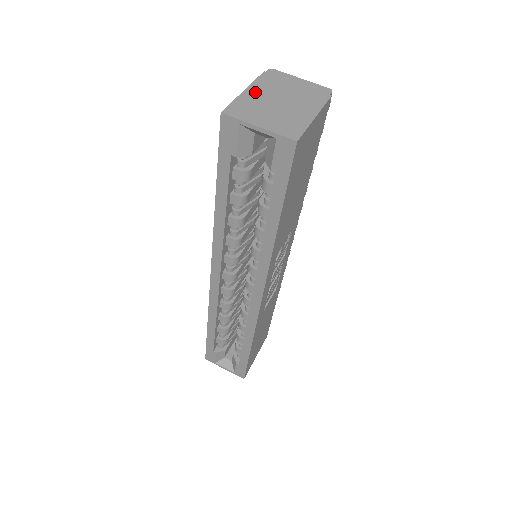
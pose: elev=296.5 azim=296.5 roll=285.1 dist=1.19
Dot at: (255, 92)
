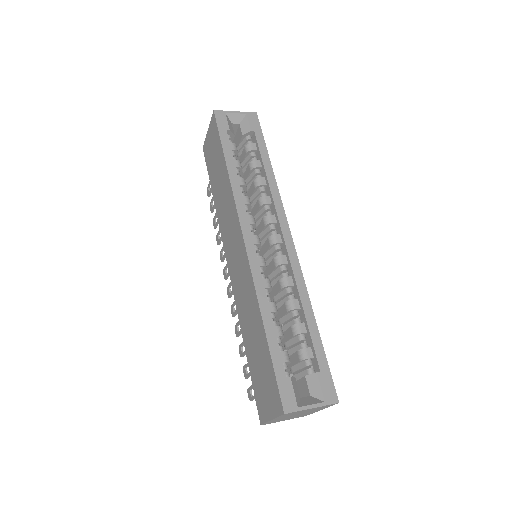
Dot at: occluded
